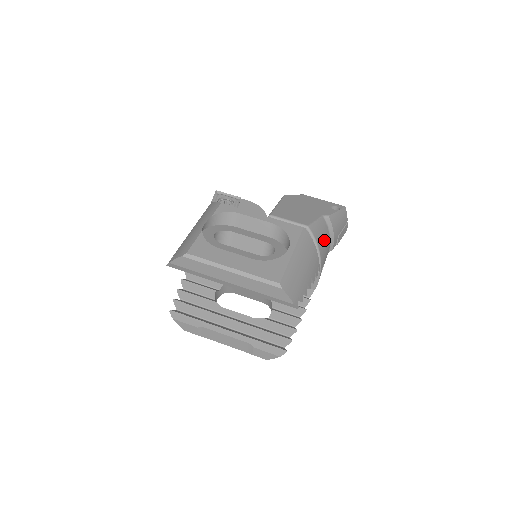
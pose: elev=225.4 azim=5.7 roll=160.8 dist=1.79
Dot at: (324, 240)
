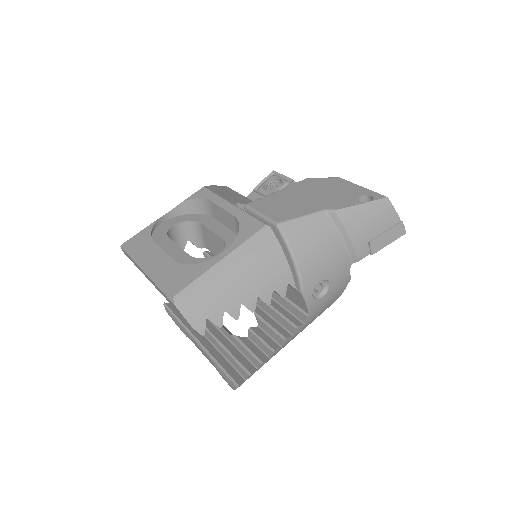
Dot at: (318, 245)
